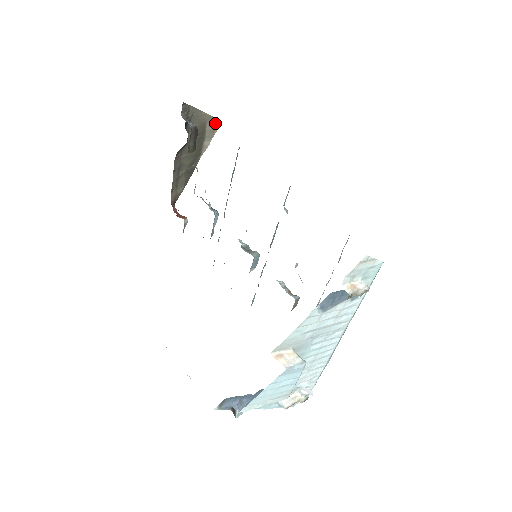
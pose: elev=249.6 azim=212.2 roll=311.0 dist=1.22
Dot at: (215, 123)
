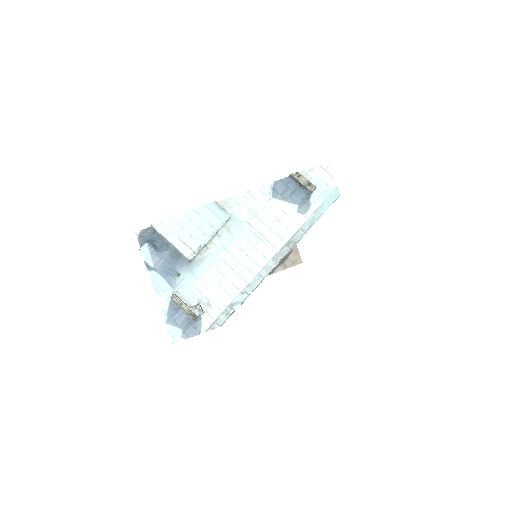
Dot at: (297, 258)
